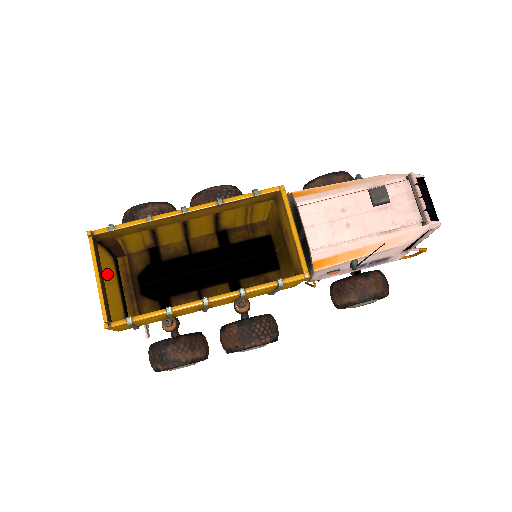
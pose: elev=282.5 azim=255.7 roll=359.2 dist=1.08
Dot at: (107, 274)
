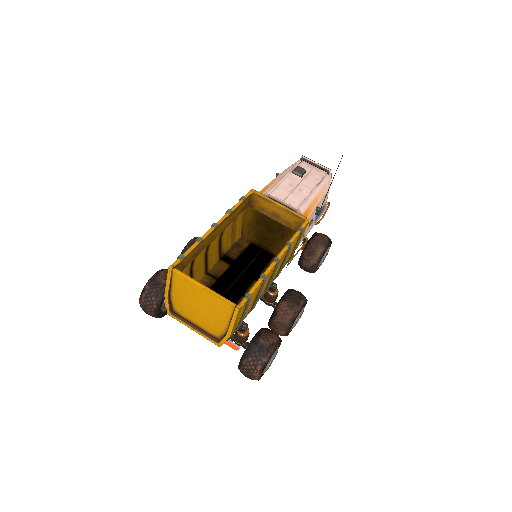
Dot at: (191, 304)
